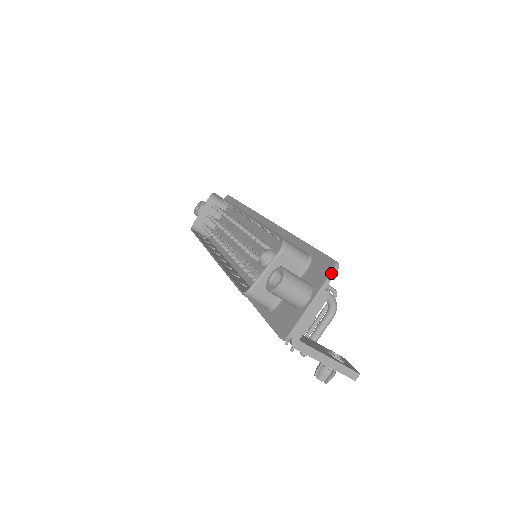
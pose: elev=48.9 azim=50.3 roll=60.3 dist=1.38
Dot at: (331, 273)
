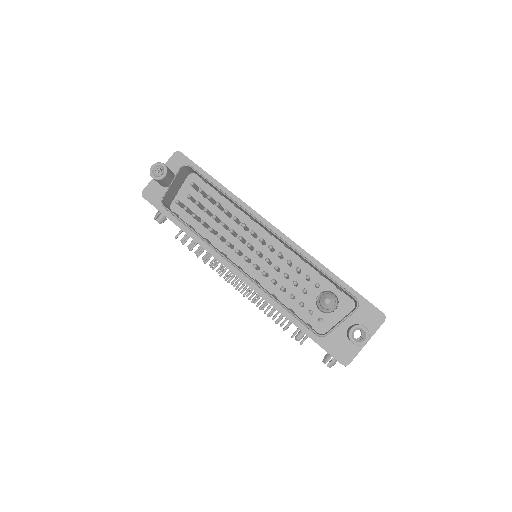
Dot at: occluded
